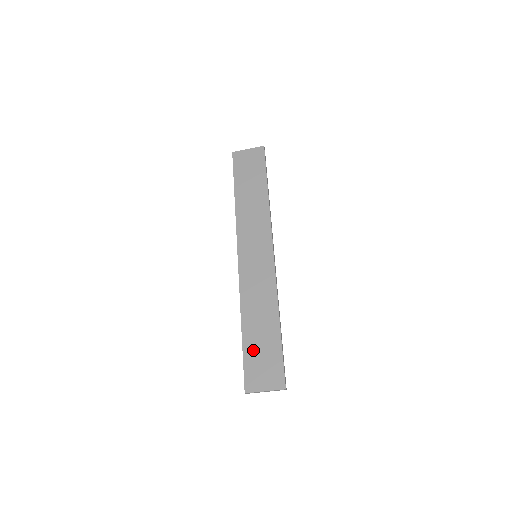
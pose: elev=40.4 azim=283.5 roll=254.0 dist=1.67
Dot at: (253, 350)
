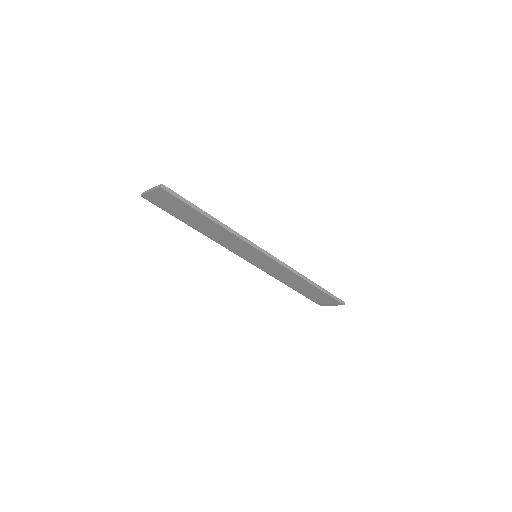
Dot at: (307, 294)
